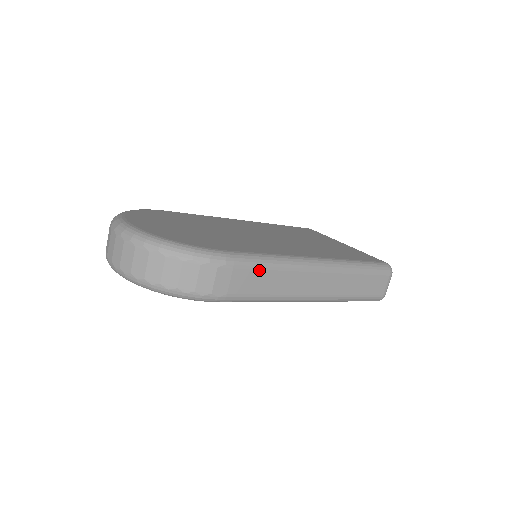
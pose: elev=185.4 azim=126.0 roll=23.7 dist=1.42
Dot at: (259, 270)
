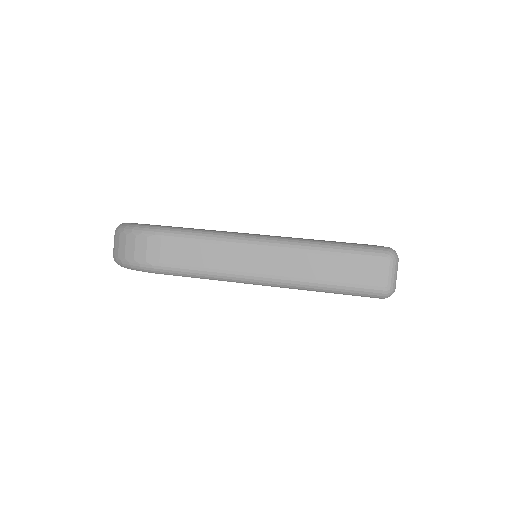
Dot at: (189, 242)
